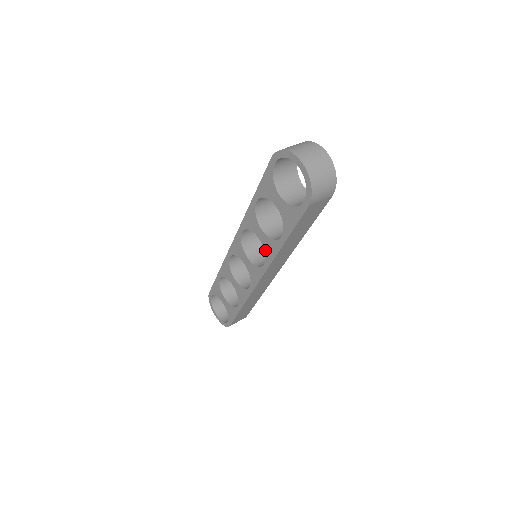
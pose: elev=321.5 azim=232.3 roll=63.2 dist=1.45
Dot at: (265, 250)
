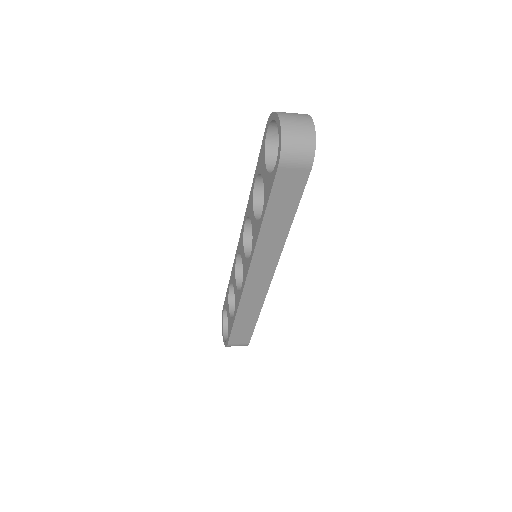
Dot at: (253, 236)
